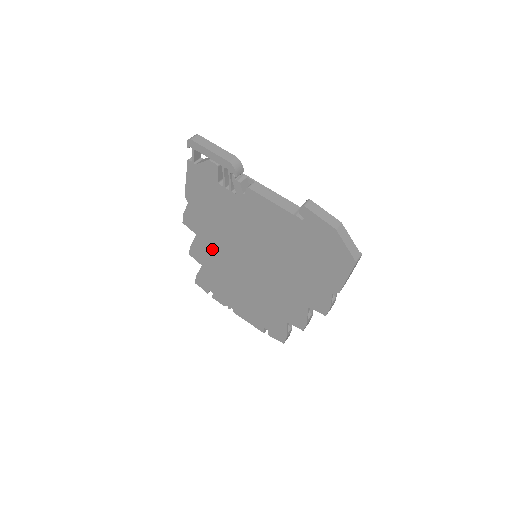
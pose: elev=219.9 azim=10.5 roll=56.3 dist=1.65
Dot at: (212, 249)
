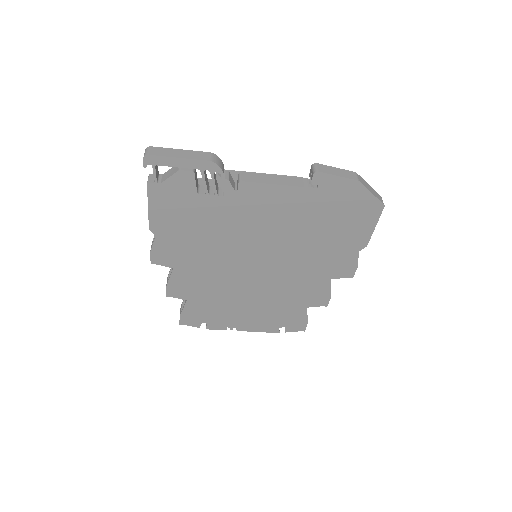
Dot at: (199, 275)
